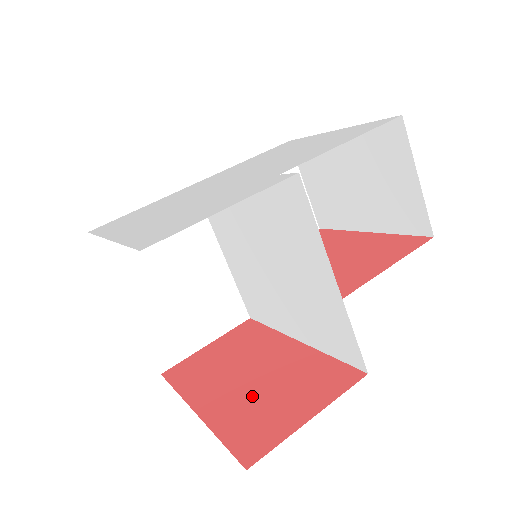
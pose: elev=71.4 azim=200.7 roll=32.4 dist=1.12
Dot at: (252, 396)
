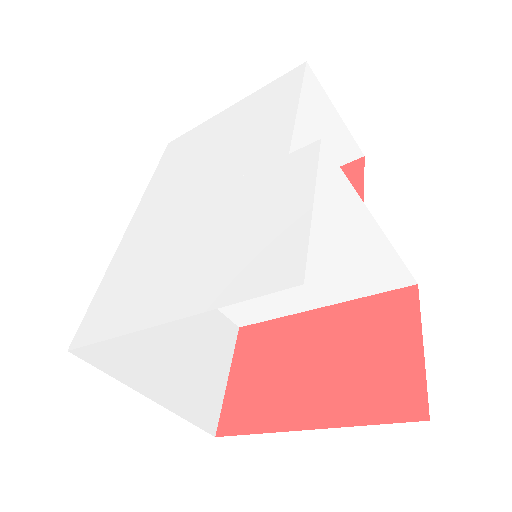
Dot at: (345, 374)
